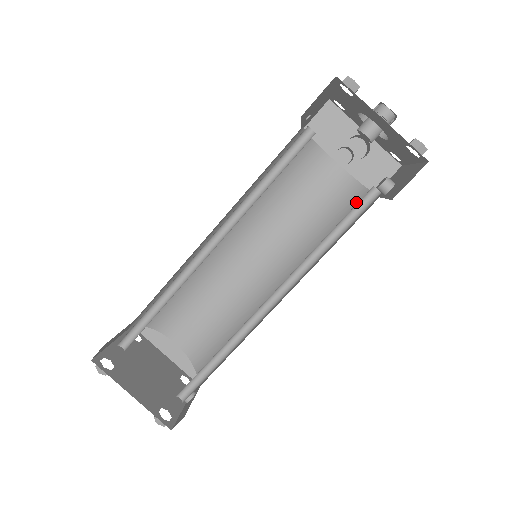
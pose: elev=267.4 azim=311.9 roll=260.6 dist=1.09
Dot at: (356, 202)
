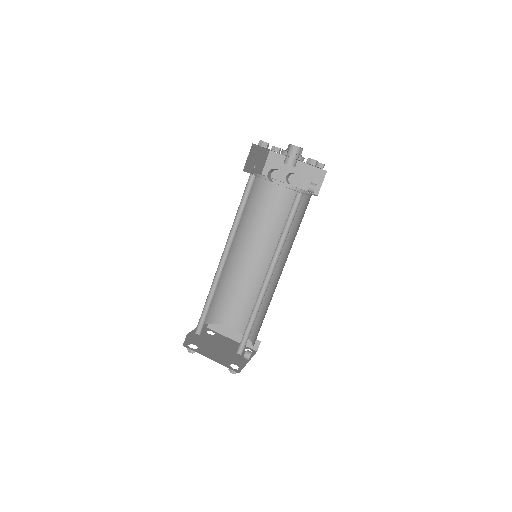
Dot at: (305, 203)
